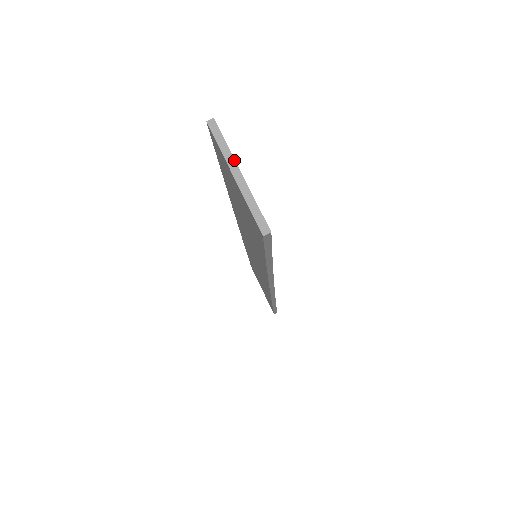
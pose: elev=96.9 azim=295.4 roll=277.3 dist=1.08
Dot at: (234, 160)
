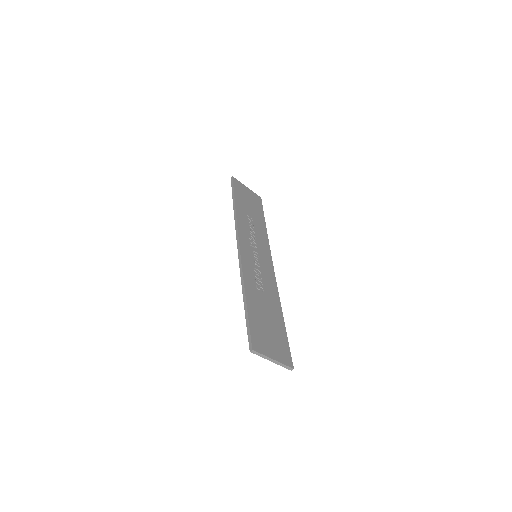
Dot at: (269, 358)
